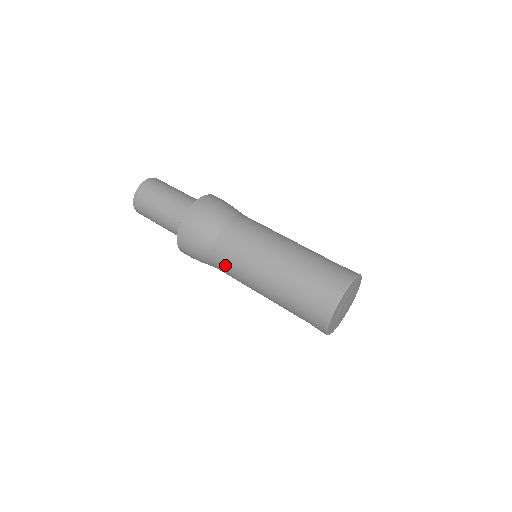
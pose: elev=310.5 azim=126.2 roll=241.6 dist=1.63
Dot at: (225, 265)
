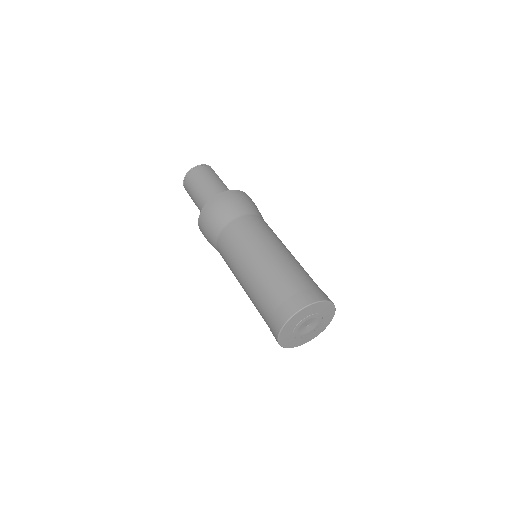
Dot at: occluded
